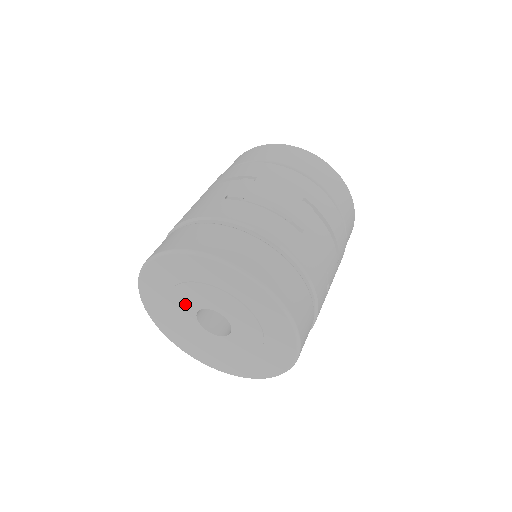
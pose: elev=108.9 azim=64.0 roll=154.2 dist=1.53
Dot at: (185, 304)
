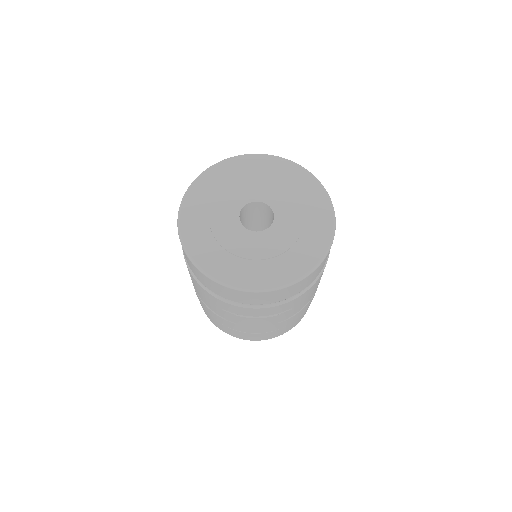
Dot at: (227, 211)
